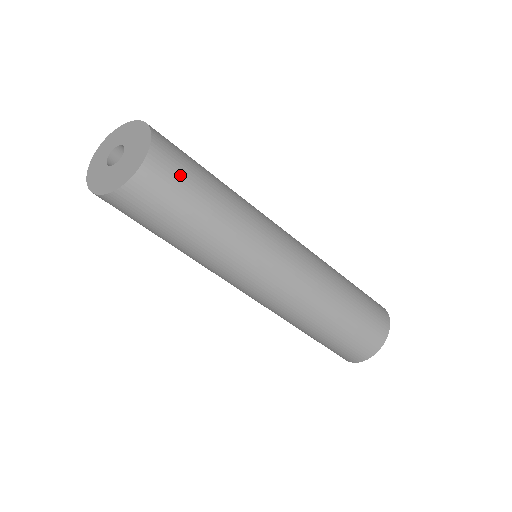
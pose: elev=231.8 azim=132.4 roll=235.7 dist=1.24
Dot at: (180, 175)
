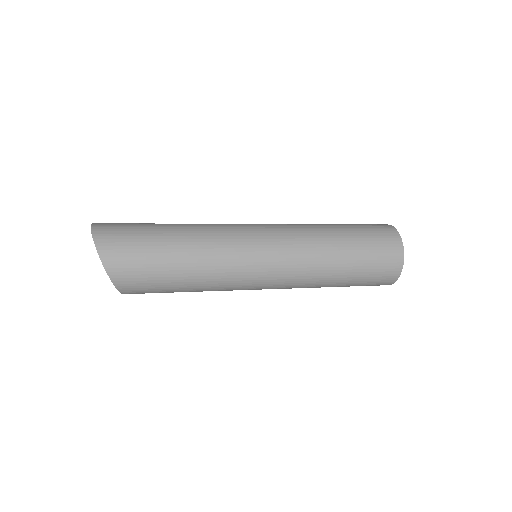
Dot at: occluded
